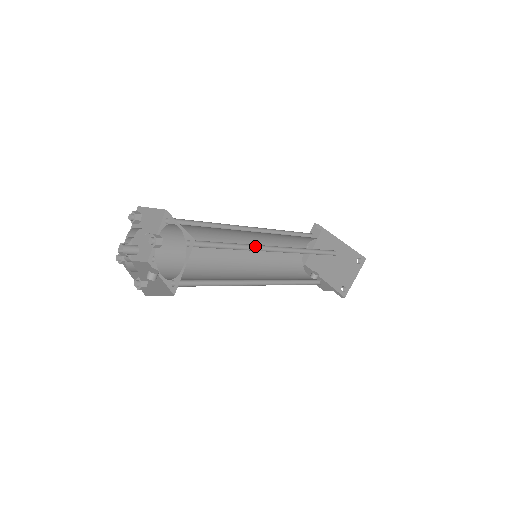
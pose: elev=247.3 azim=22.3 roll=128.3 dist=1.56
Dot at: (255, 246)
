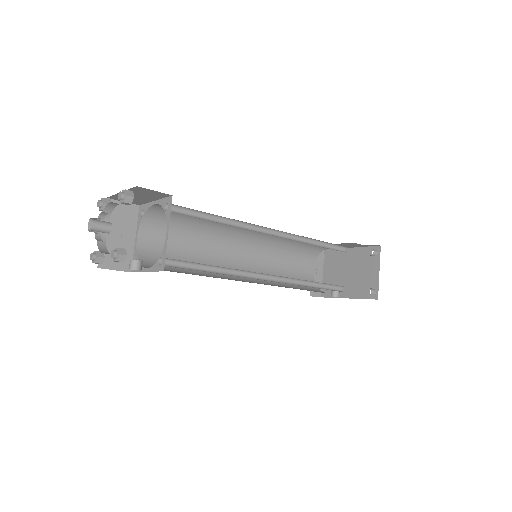
Dot at: (248, 227)
